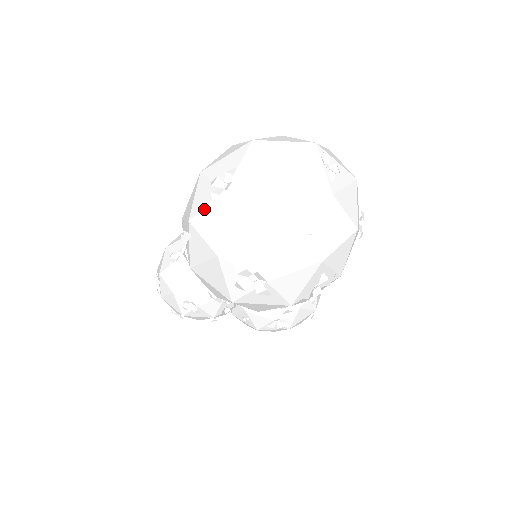
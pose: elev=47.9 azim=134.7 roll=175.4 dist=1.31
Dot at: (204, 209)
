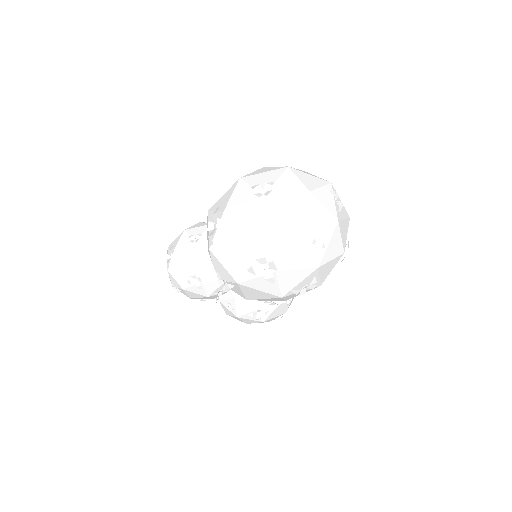
Dot at: (241, 205)
